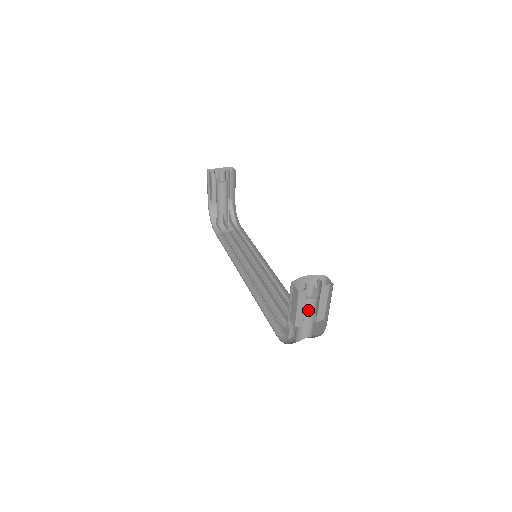
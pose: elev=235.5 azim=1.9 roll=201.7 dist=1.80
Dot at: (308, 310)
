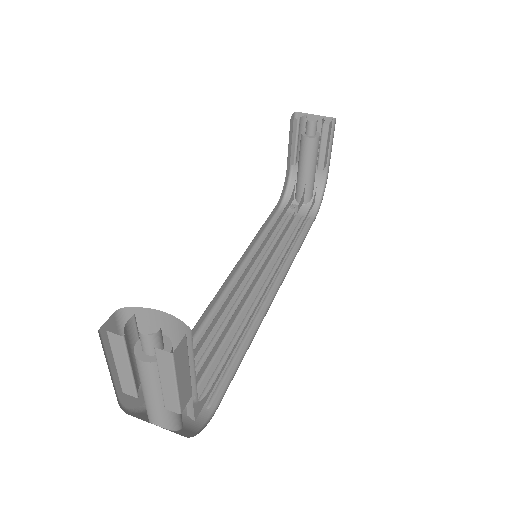
Dot at: (141, 377)
